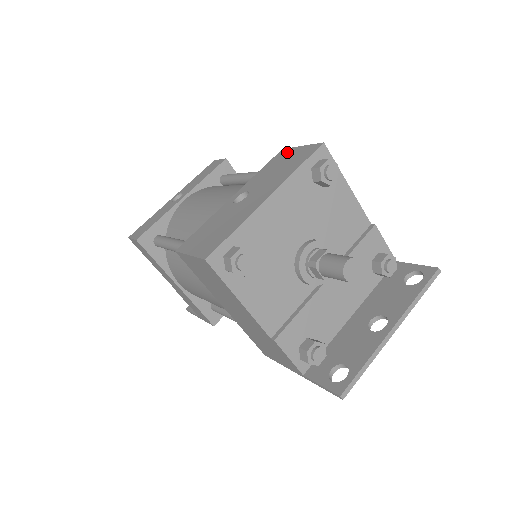
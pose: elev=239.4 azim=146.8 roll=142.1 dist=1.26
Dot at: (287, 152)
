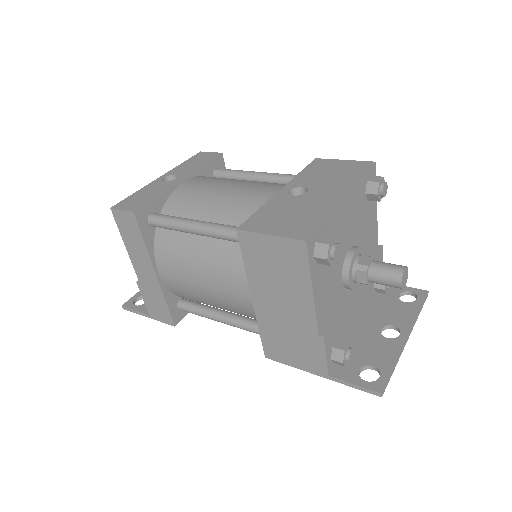
Dot at: (328, 162)
